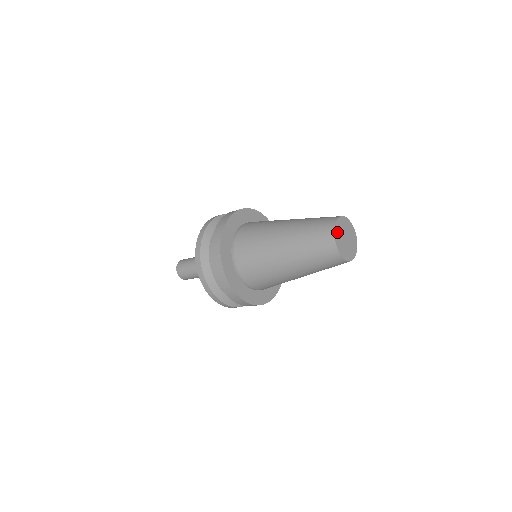
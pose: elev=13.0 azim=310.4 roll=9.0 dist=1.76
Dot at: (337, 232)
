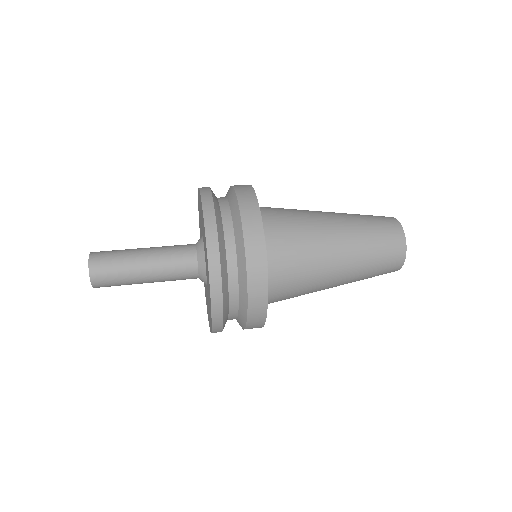
Dot at: occluded
